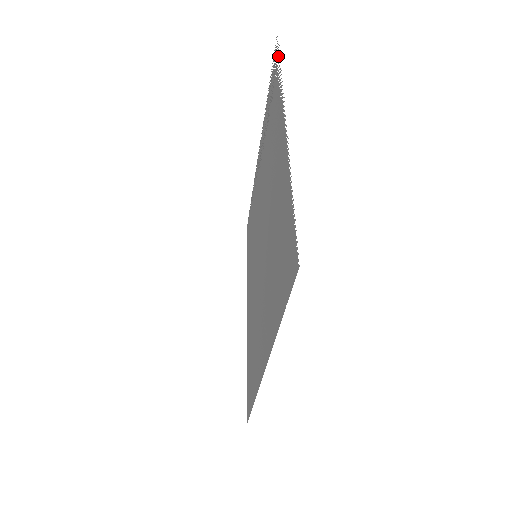
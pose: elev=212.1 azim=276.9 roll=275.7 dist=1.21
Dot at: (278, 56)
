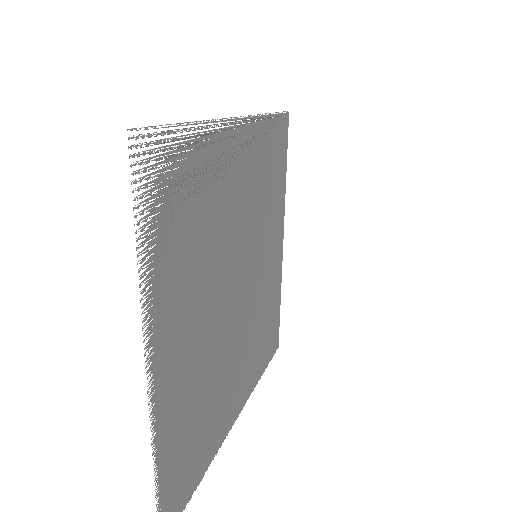
Dot at: occluded
